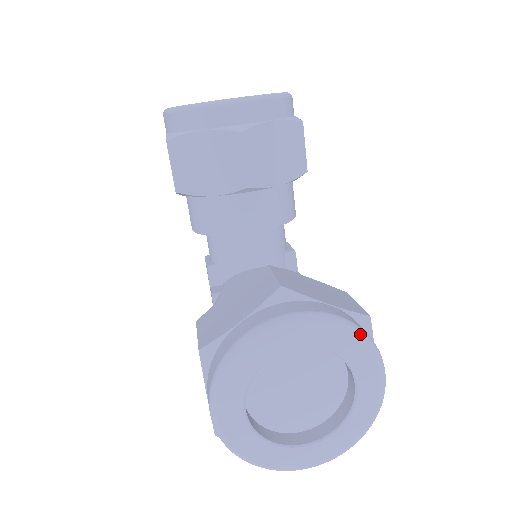
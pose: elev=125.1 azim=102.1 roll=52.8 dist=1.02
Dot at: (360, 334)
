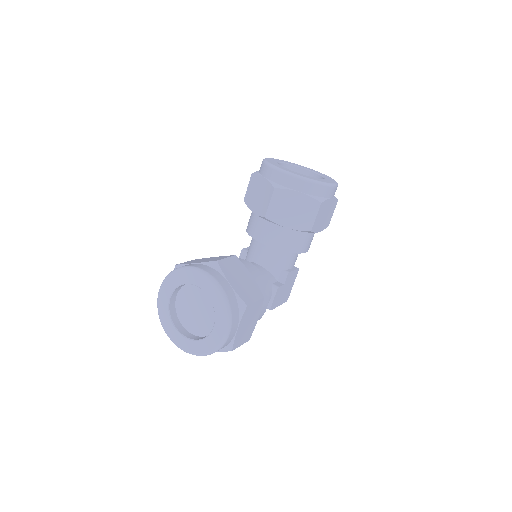
Dot at: (225, 302)
